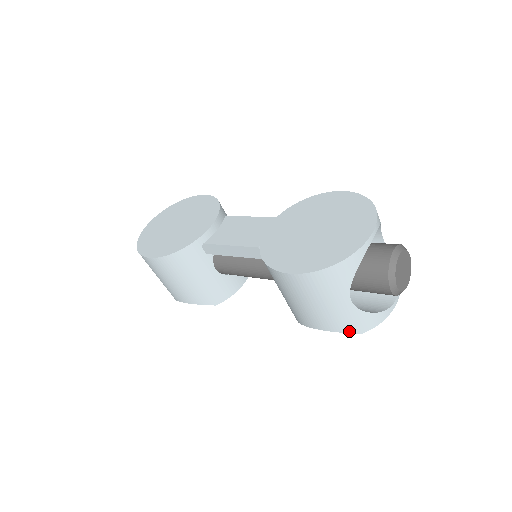
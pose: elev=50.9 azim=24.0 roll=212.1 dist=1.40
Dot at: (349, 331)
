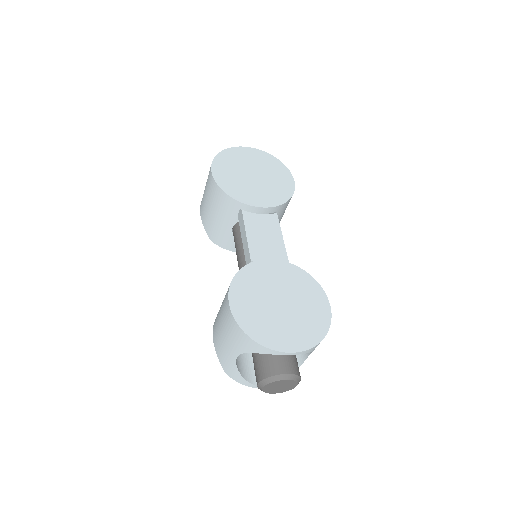
Dot at: (221, 363)
